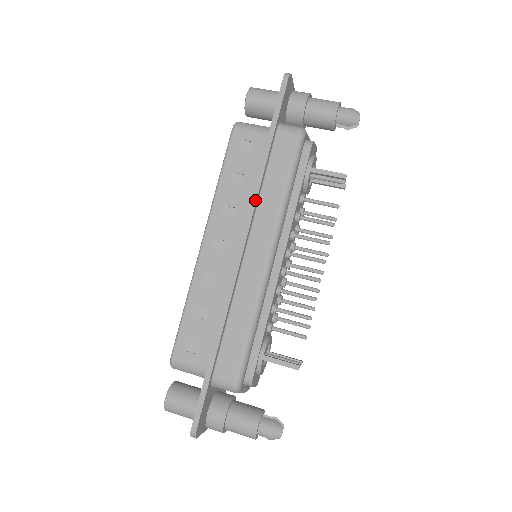
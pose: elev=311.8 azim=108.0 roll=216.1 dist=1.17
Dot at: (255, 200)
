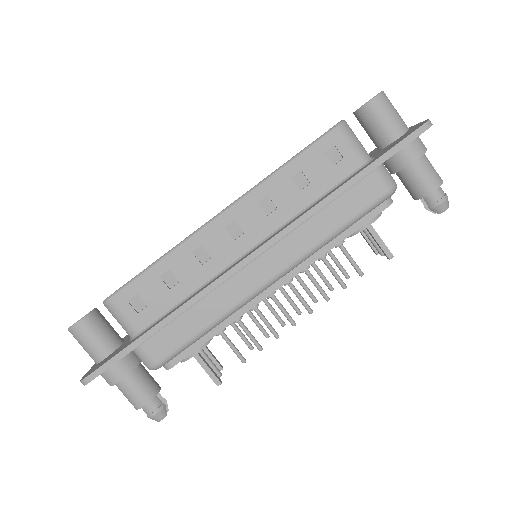
Dot at: (302, 221)
